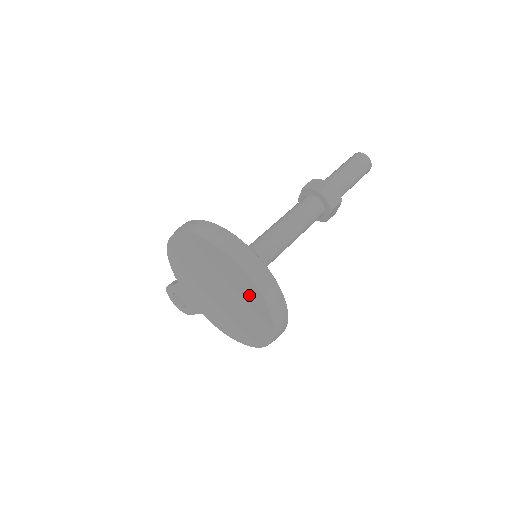
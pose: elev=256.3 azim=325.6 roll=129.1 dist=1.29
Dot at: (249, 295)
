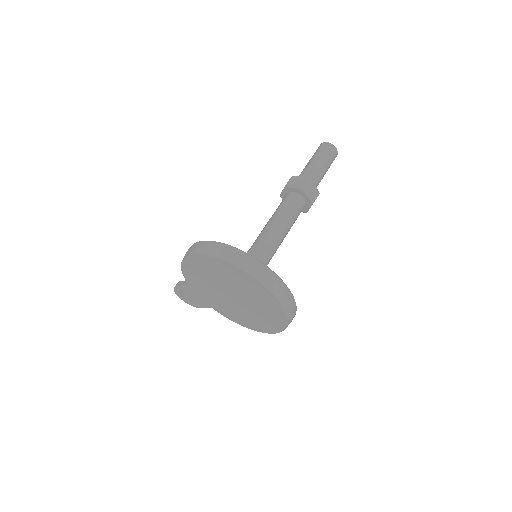
Dot at: (266, 301)
